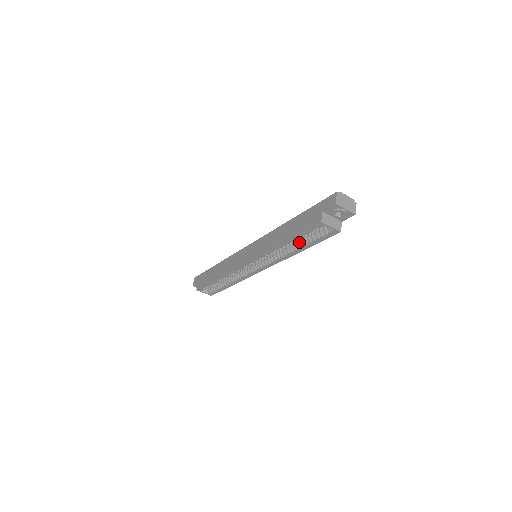
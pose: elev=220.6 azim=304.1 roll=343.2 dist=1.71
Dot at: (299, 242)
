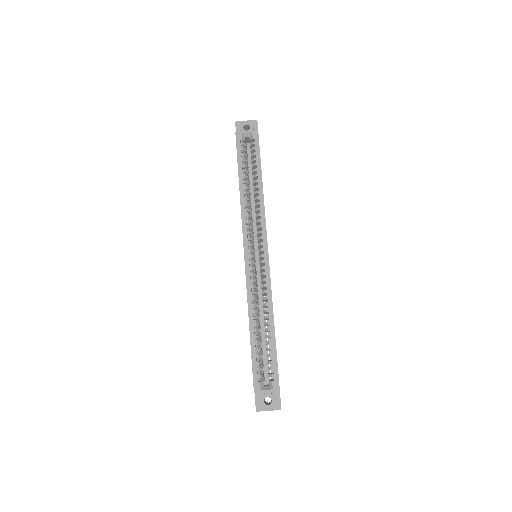
Dot at: occluded
